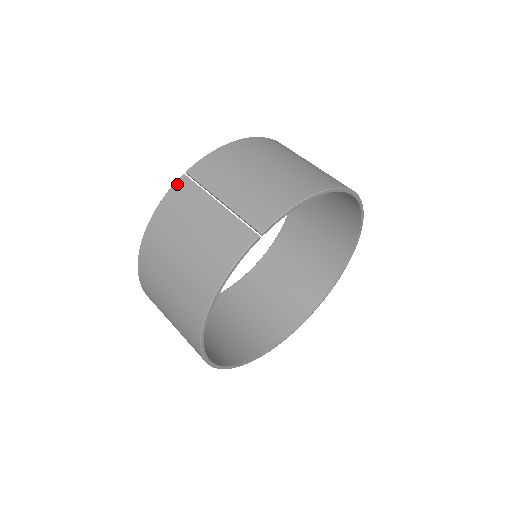
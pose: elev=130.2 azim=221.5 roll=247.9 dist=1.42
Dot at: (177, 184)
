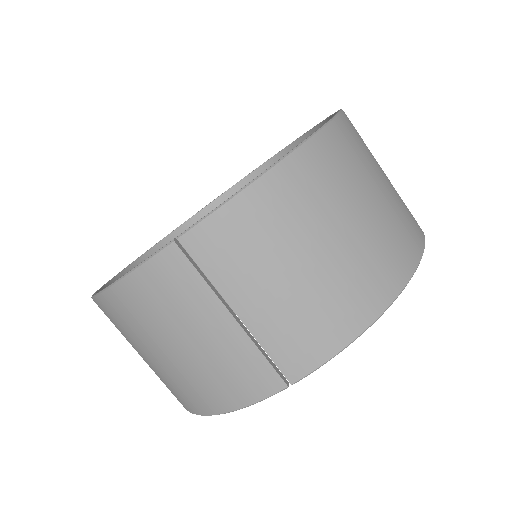
Dot at: (162, 257)
